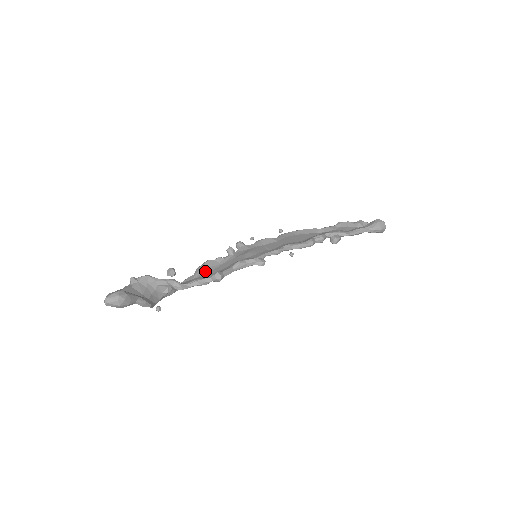
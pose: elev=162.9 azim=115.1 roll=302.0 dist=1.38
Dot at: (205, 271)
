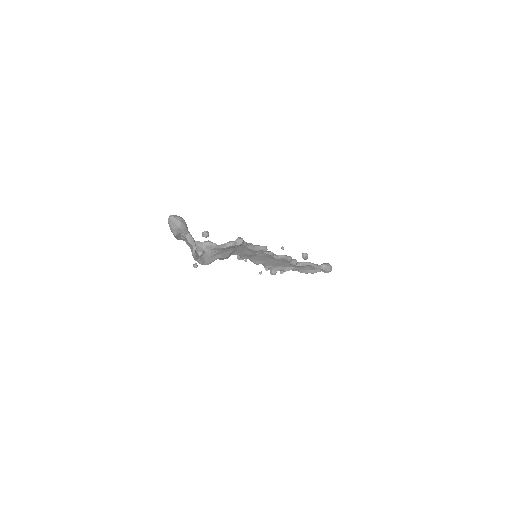
Dot at: occluded
